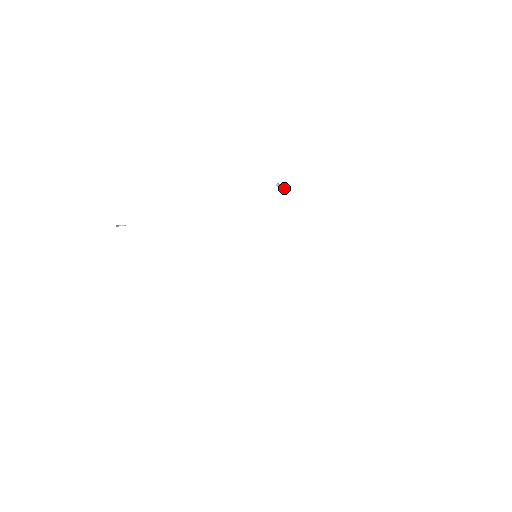
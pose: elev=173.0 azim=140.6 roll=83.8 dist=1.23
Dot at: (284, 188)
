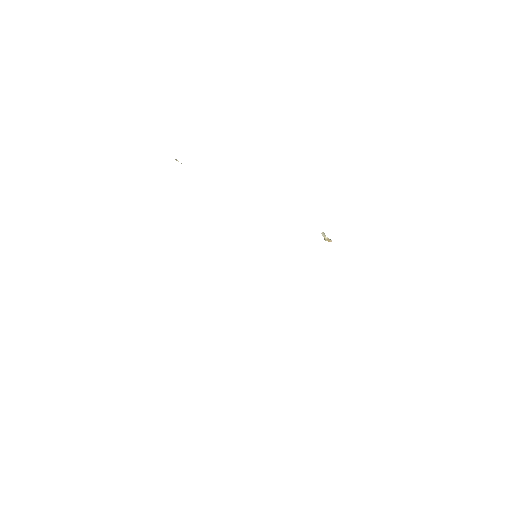
Dot at: (326, 239)
